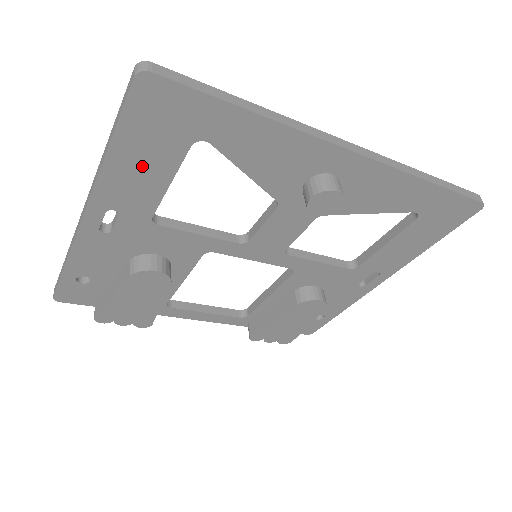
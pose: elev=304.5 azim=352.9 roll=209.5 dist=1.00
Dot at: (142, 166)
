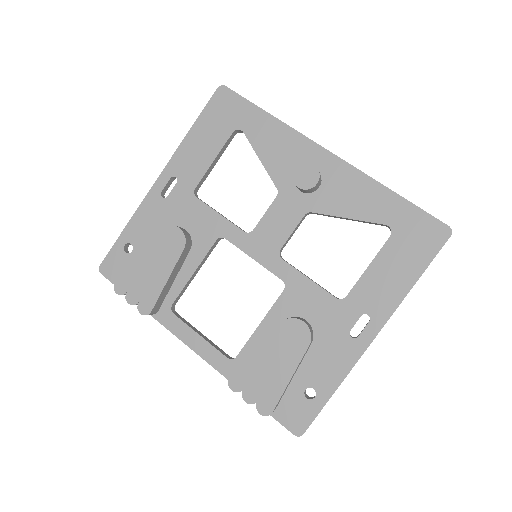
Dot at: (203, 143)
